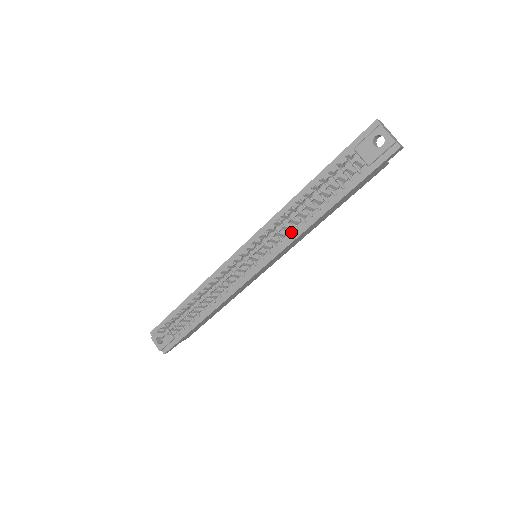
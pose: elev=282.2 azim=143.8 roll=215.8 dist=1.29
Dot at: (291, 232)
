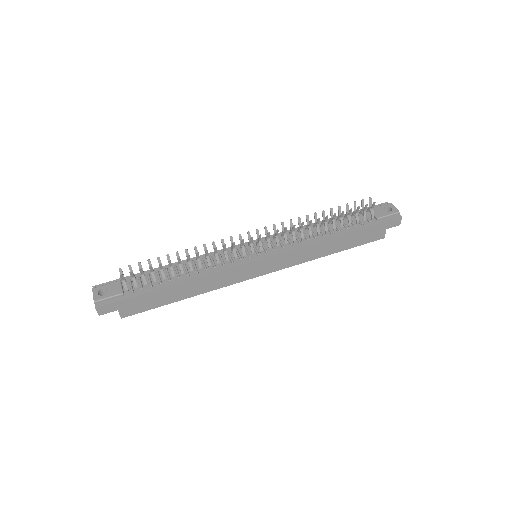
Dot at: (301, 241)
